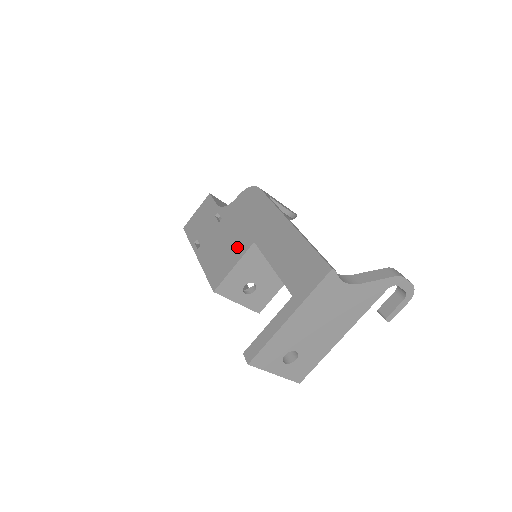
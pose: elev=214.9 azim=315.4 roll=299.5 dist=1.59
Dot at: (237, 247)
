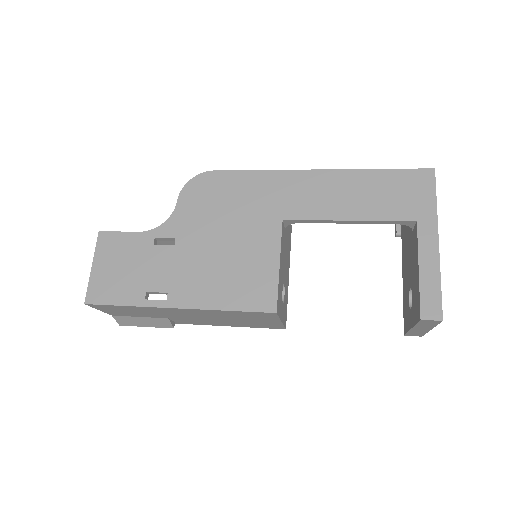
Dot at: (257, 243)
